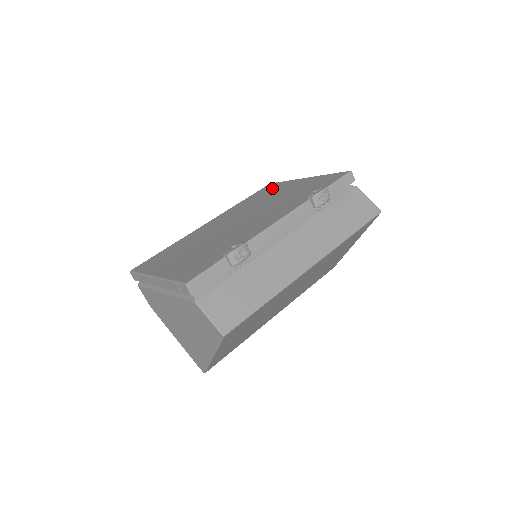
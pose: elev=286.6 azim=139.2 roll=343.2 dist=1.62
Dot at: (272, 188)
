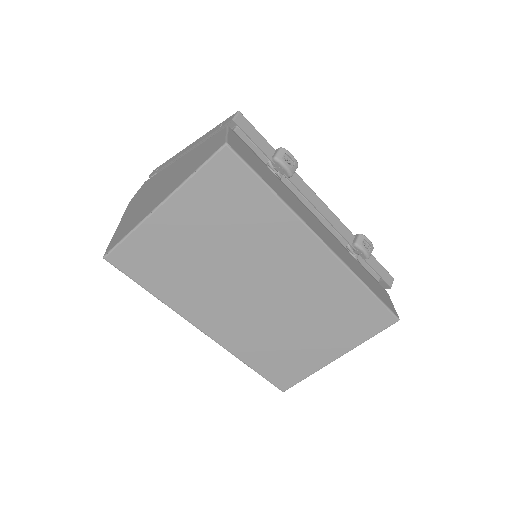
Dot at: occluded
